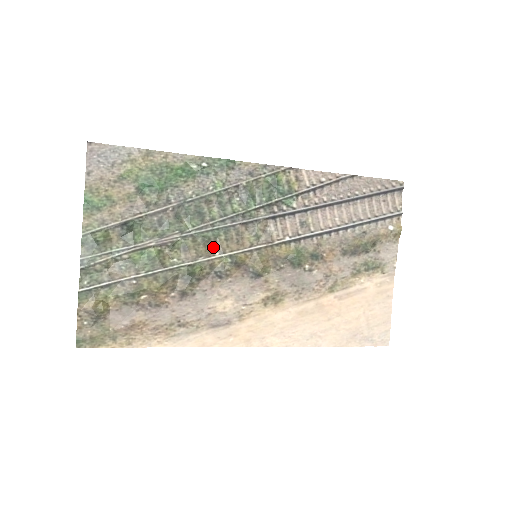
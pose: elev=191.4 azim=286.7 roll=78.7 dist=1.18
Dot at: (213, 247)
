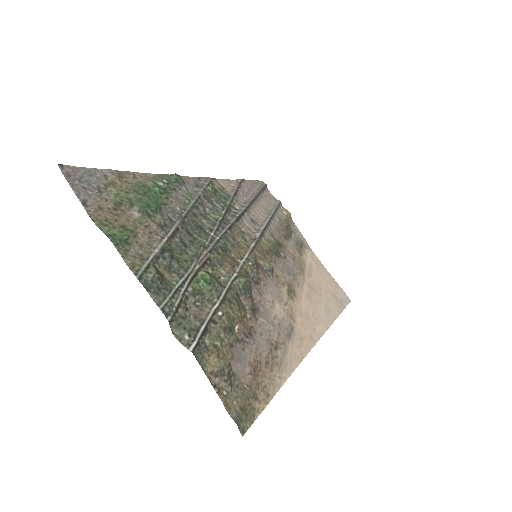
Dot at: (231, 256)
